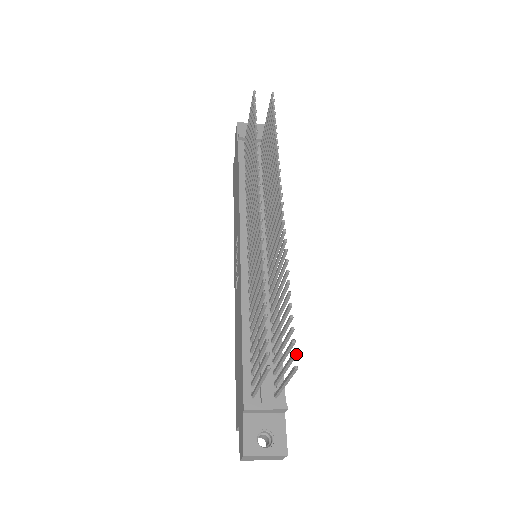
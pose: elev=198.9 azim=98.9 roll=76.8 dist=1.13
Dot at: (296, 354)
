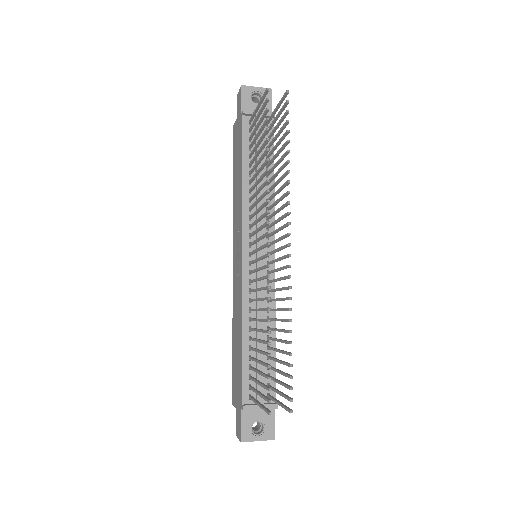
Dot at: (292, 401)
